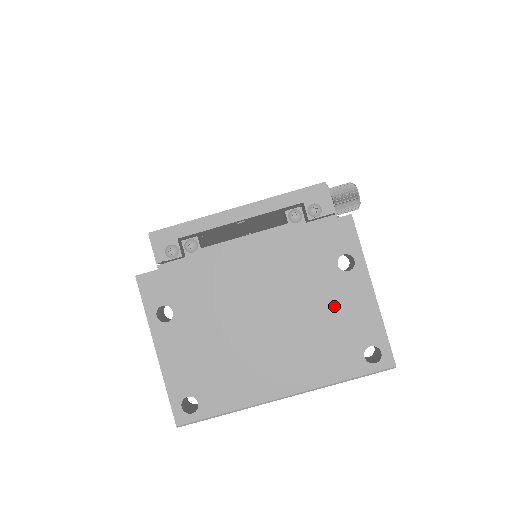
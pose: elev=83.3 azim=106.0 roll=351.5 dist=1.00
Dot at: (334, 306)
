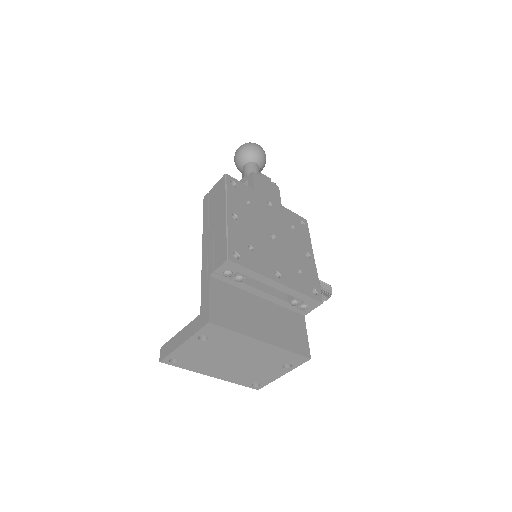
Dot at: (265, 371)
